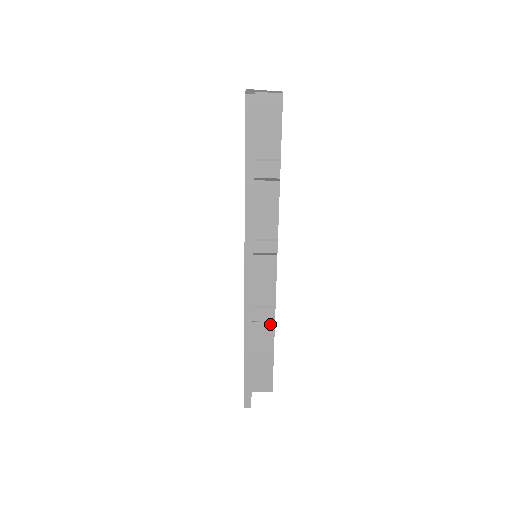
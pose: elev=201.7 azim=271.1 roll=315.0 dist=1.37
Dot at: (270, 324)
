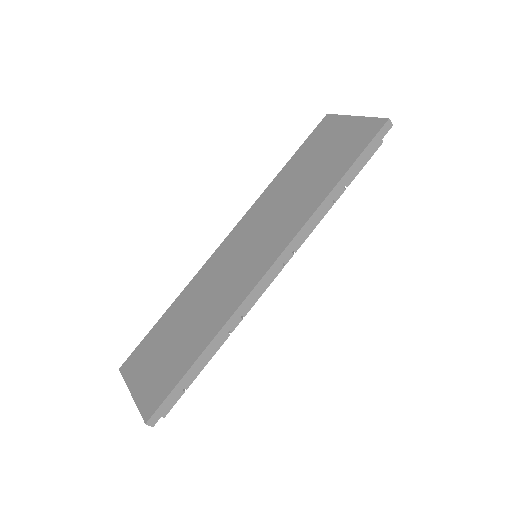
Dot at: occluded
